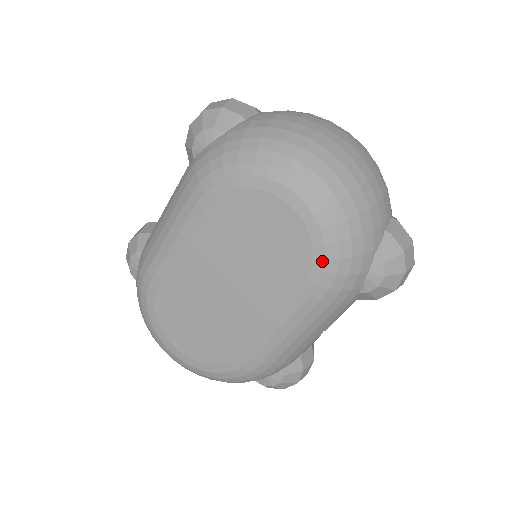
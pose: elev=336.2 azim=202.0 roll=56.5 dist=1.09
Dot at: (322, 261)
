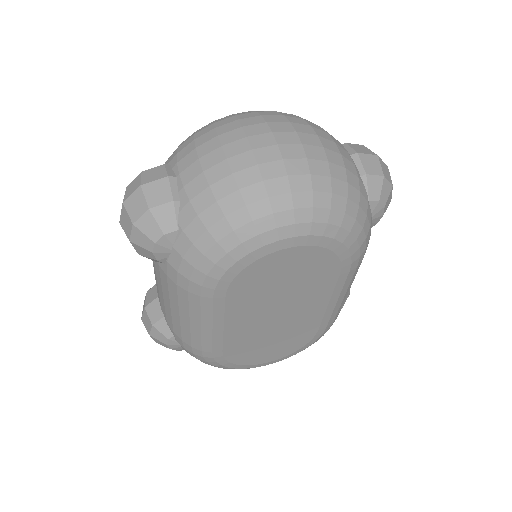
Dot at: (346, 252)
